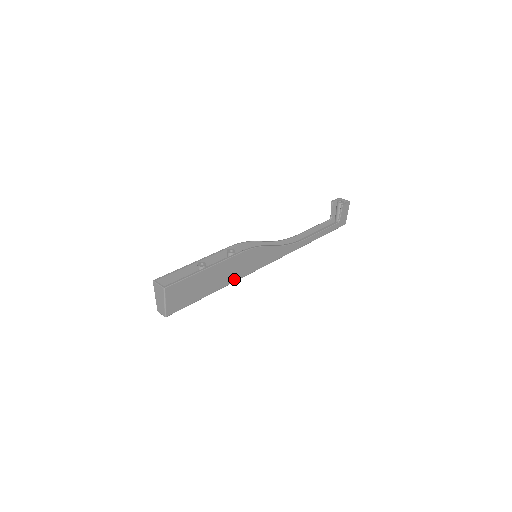
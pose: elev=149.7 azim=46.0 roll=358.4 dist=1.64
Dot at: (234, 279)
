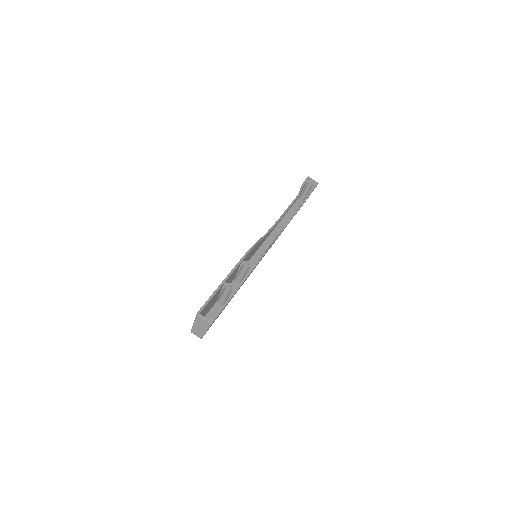
Dot at: occluded
